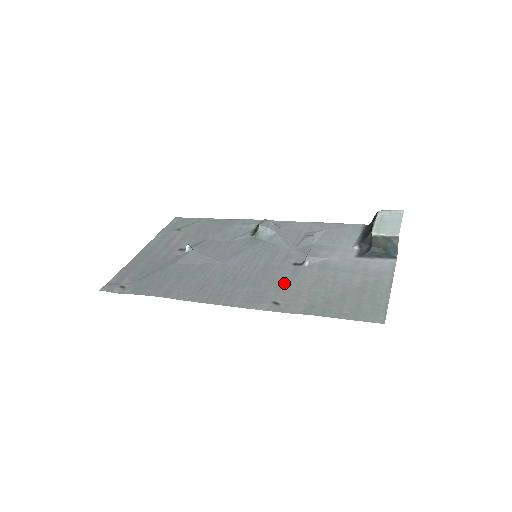
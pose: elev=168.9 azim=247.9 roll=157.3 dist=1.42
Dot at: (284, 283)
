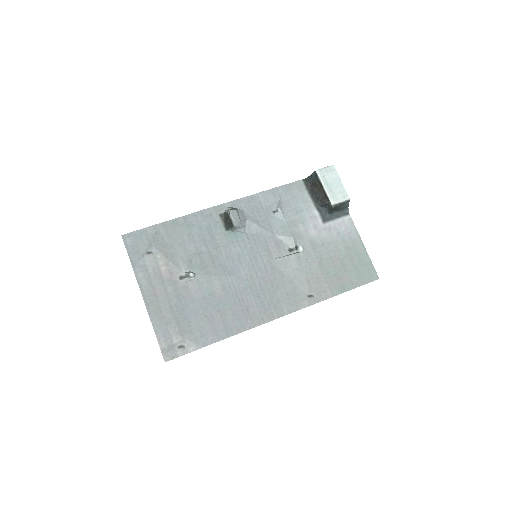
Dot at: (301, 275)
